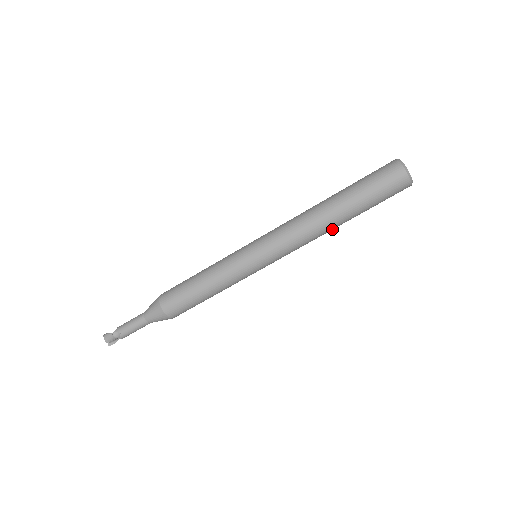
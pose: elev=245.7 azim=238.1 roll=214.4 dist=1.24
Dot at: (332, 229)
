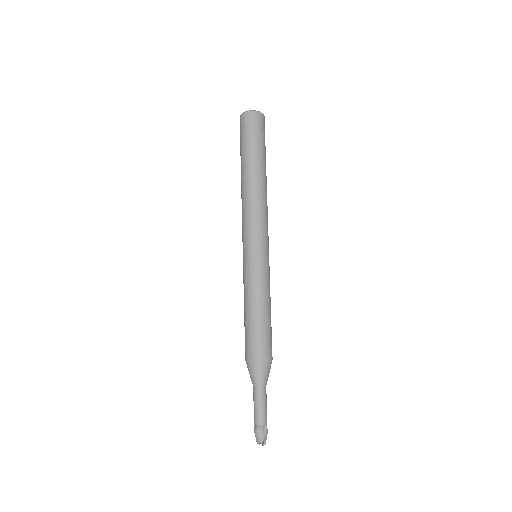
Dot at: (257, 182)
